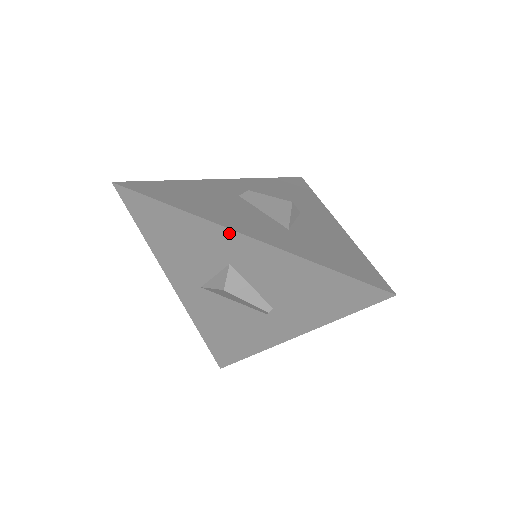
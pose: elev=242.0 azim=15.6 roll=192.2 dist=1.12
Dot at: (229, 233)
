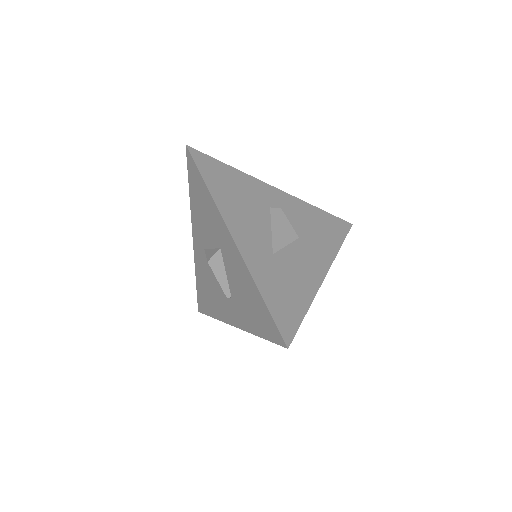
Dot at: (225, 228)
